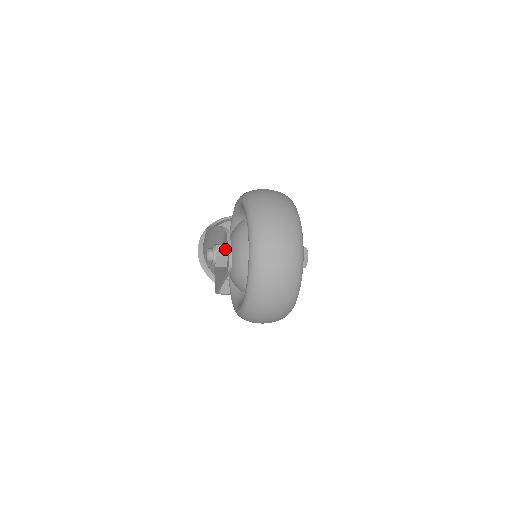
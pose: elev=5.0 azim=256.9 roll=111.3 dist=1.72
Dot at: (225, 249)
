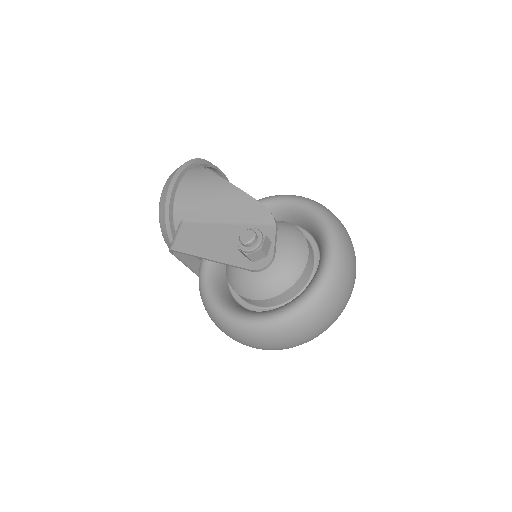
Dot at: (269, 246)
